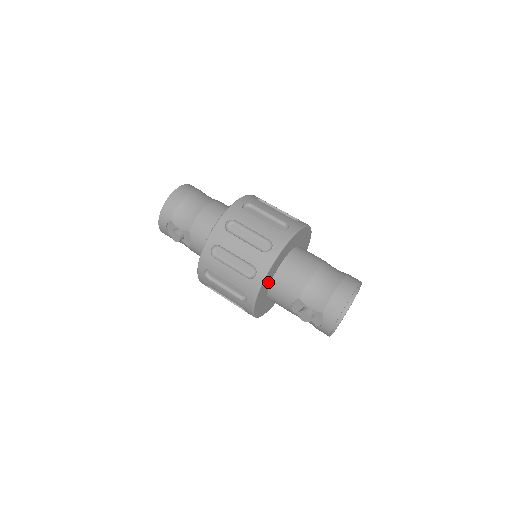
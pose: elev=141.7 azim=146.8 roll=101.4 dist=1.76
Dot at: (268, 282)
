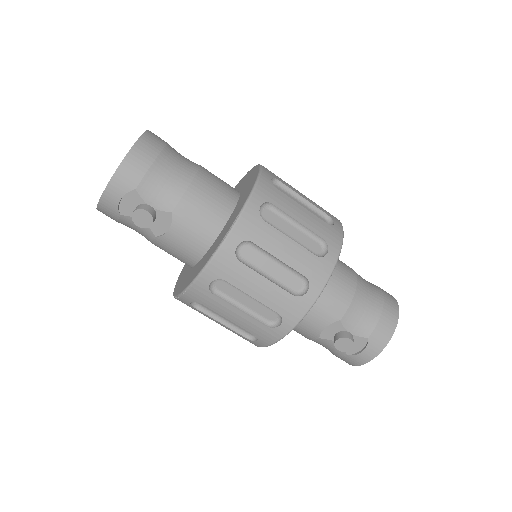
Dot at: occluded
